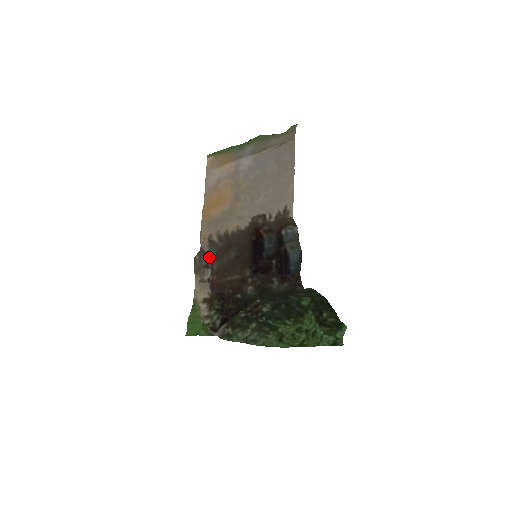
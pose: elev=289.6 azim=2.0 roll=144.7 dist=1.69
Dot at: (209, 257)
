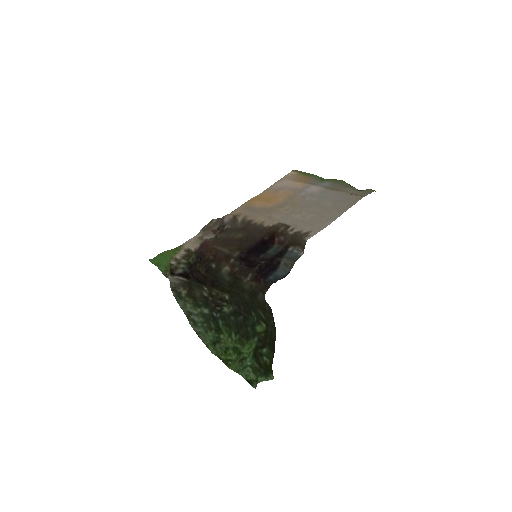
Dot at: (223, 227)
